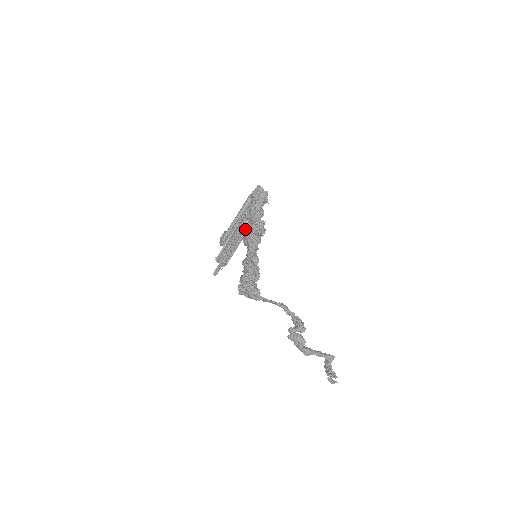
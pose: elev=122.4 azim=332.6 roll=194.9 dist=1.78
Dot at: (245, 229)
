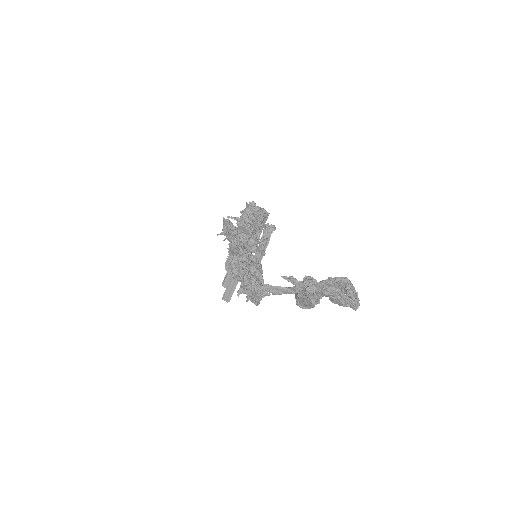
Dot at: occluded
